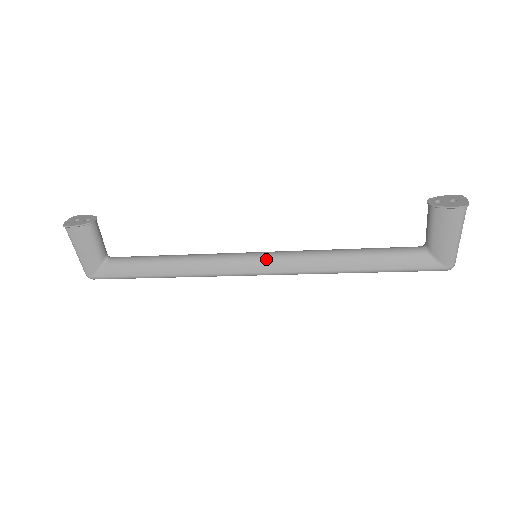
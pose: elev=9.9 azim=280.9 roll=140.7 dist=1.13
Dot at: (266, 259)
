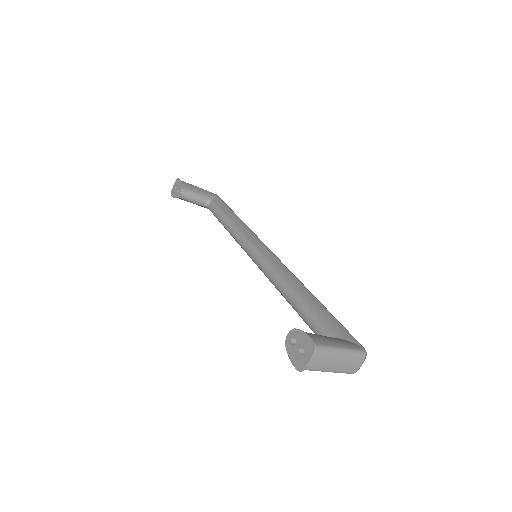
Dot at: occluded
